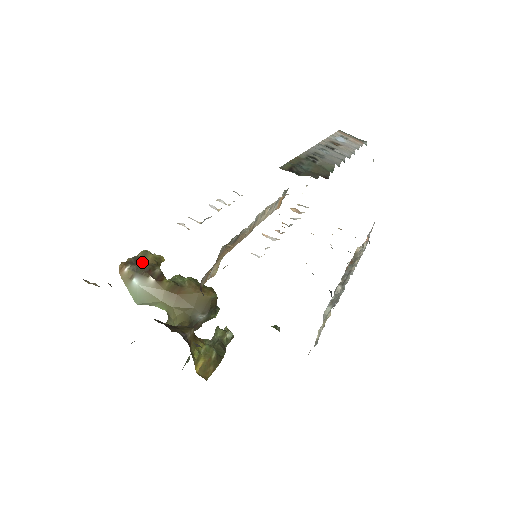
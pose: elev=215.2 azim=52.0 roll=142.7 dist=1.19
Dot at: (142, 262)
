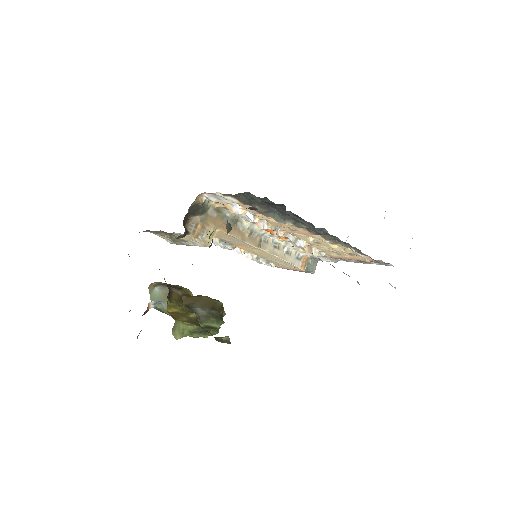
Dot at: occluded
